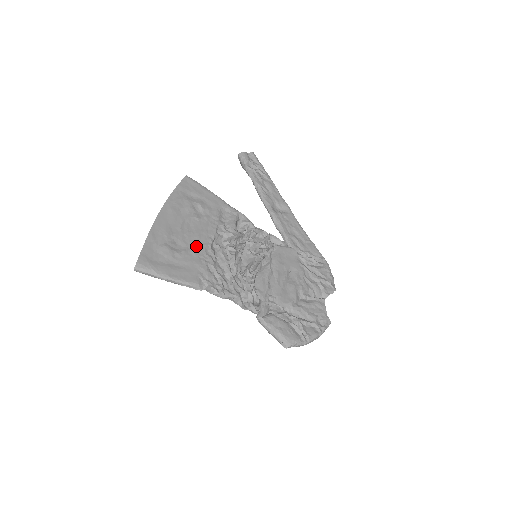
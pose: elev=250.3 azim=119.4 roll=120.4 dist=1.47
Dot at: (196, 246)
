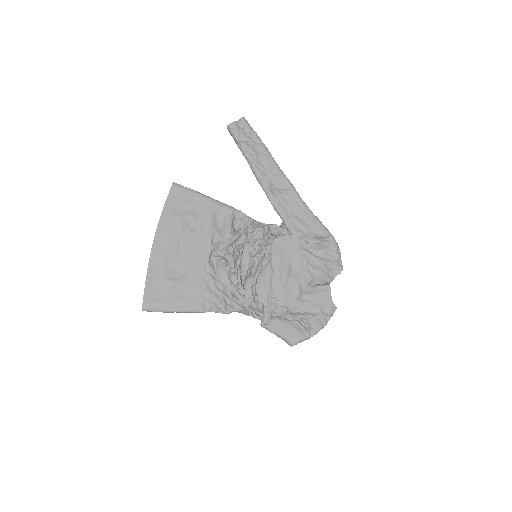
Dot at: (194, 268)
